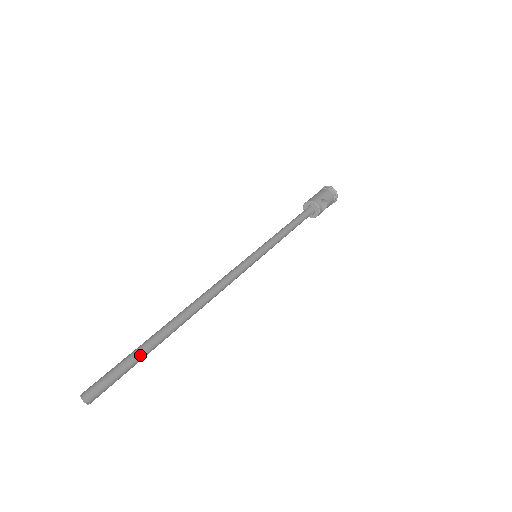
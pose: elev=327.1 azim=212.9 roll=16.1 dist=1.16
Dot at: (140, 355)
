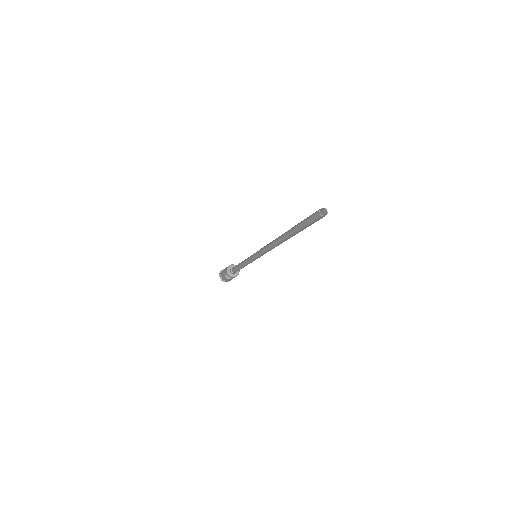
Dot at: occluded
